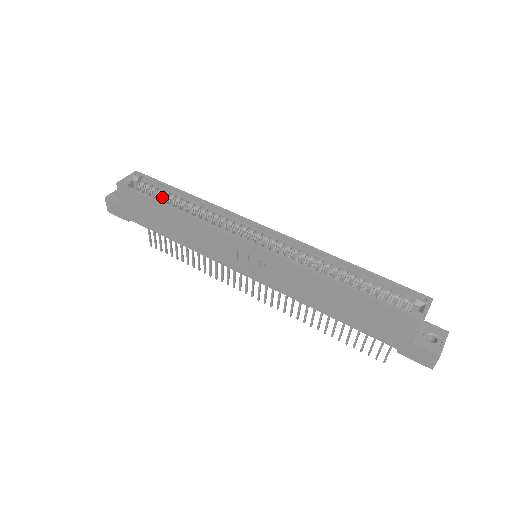
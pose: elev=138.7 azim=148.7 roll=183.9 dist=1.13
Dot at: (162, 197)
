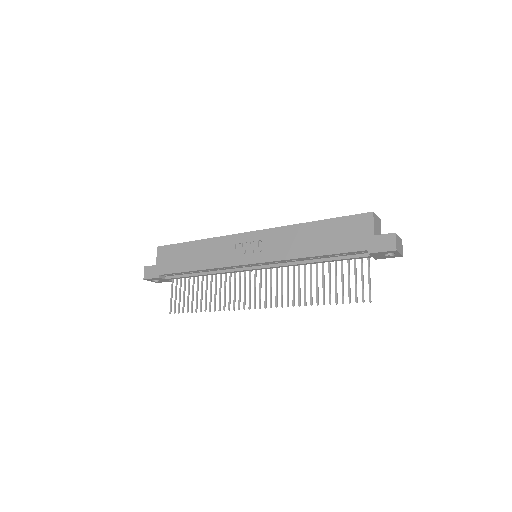
Dot at: occluded
